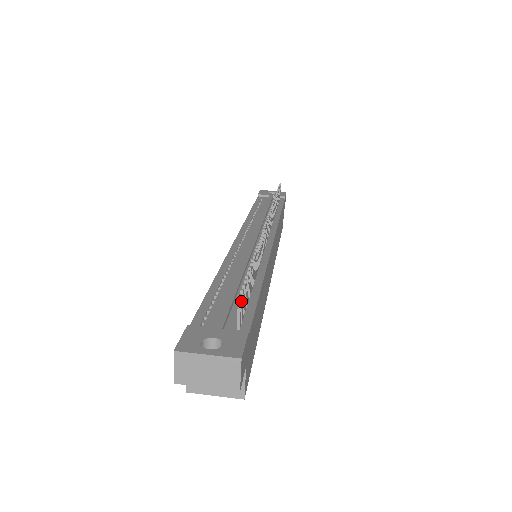
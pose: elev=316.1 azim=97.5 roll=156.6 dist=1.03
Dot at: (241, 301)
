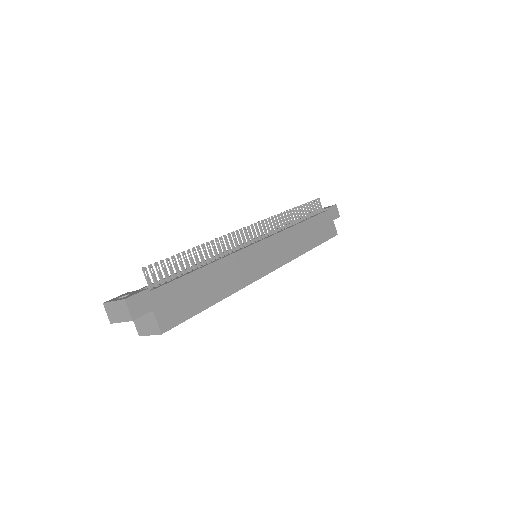
Dot at: (147, 271)
